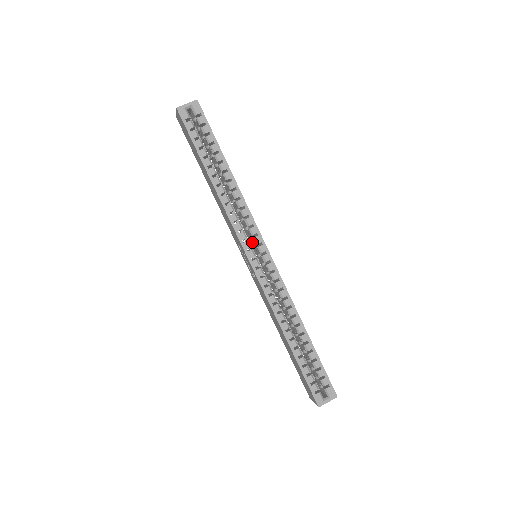
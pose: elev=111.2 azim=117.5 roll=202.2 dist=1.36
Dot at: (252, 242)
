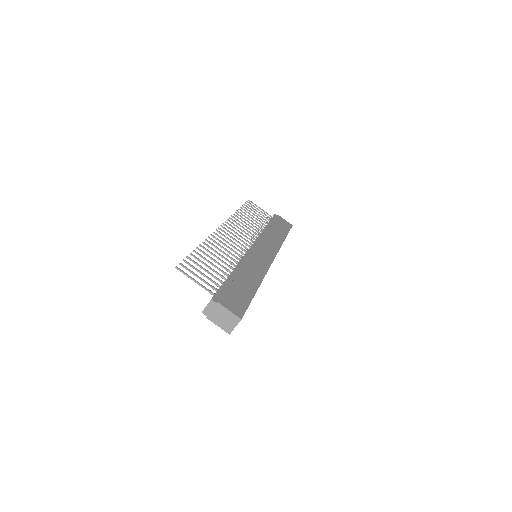
Dot at: occluded
